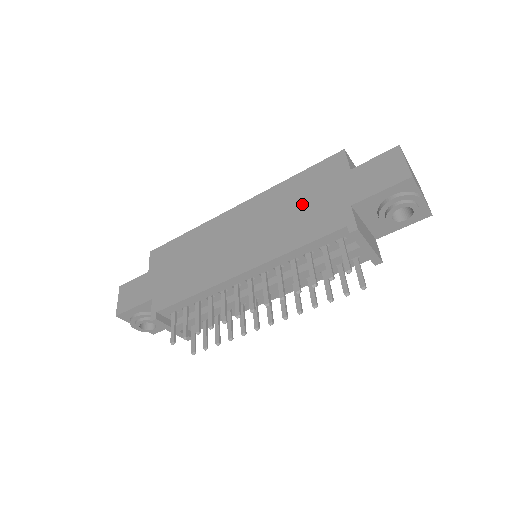
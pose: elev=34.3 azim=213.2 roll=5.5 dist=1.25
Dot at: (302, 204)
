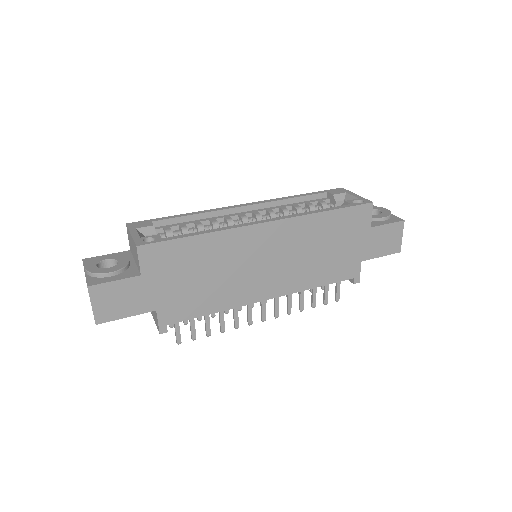
Dot at: (329, 247)
